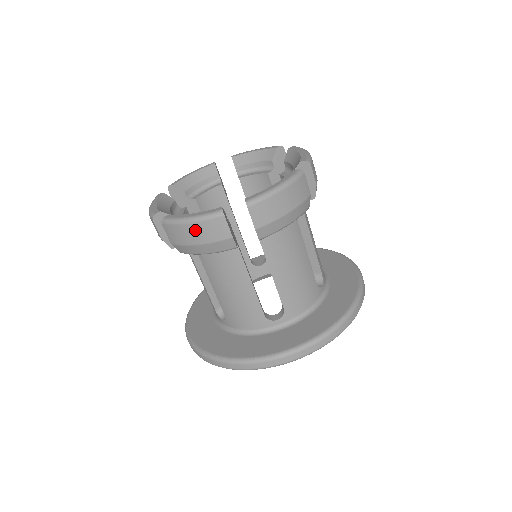
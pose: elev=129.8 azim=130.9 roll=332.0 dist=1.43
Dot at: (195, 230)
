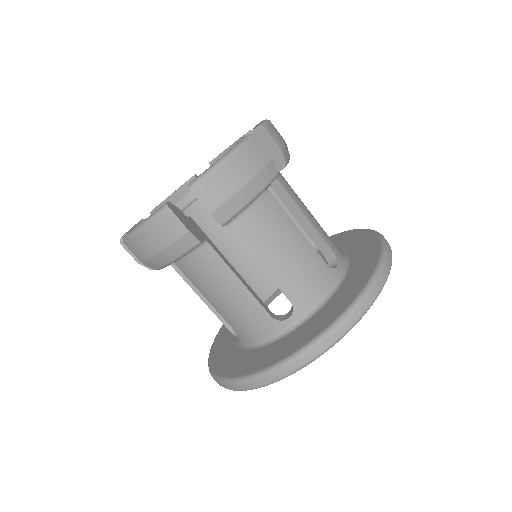
Dot at: (149, 236)
